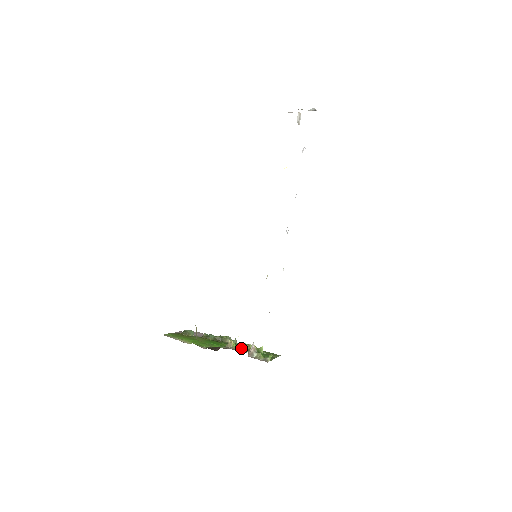
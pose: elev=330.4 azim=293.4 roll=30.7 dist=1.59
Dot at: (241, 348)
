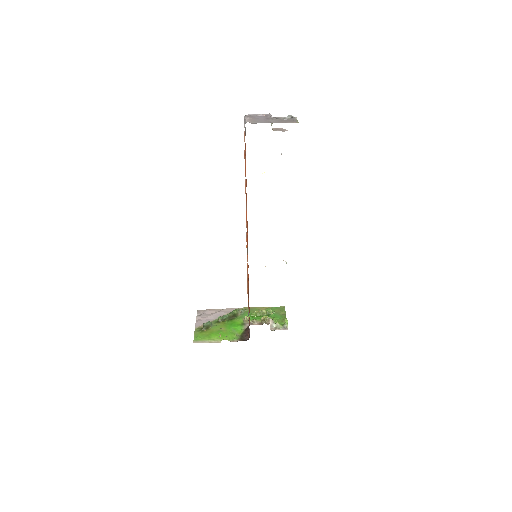
Dot at: (255, 318)
